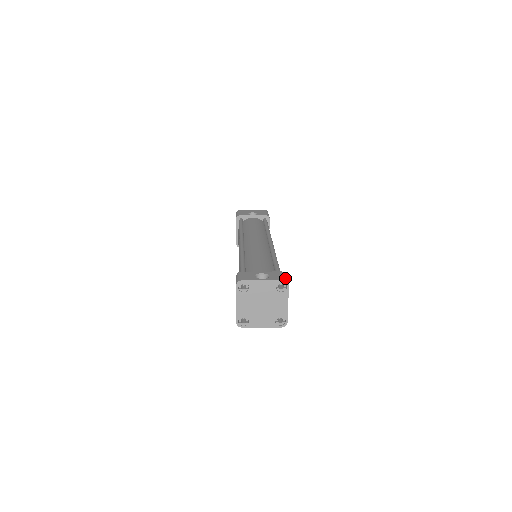
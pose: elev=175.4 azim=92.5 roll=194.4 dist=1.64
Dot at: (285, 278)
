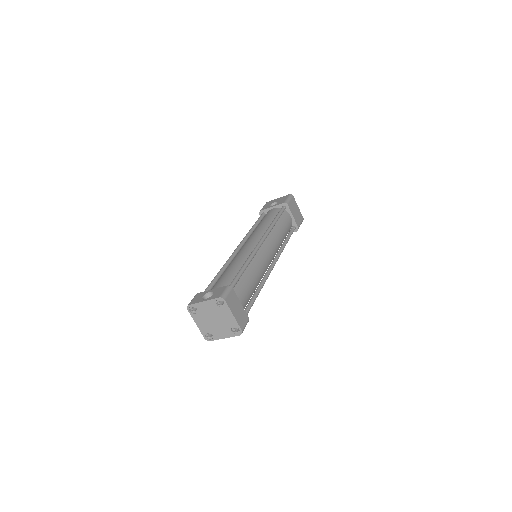
Dot at: (222, 294)
